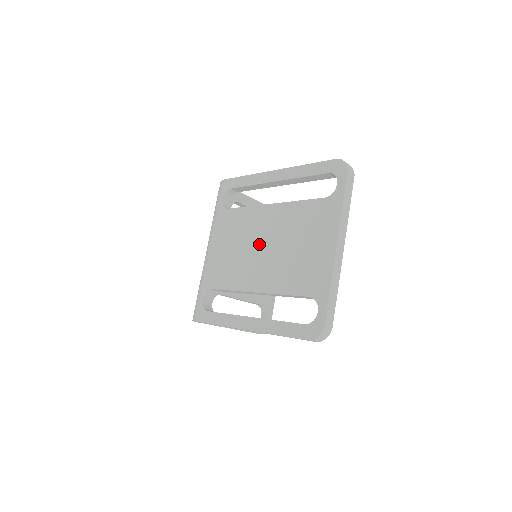
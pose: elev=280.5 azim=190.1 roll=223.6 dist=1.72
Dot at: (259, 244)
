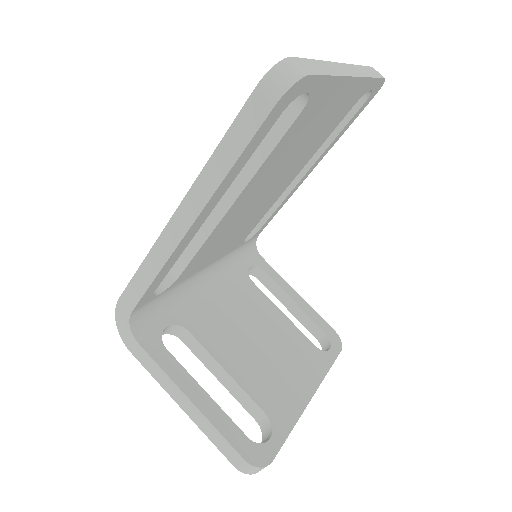
Dot at: occluded
